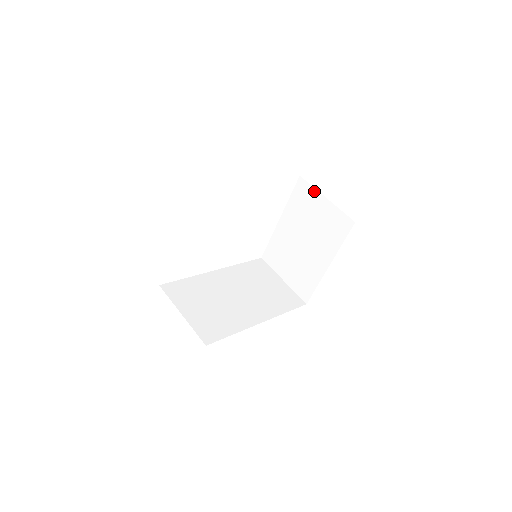
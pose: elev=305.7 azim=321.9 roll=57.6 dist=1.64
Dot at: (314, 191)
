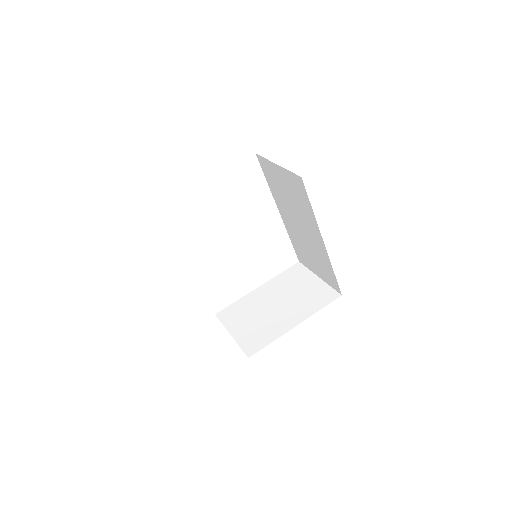
Dot at: (309, 272)
